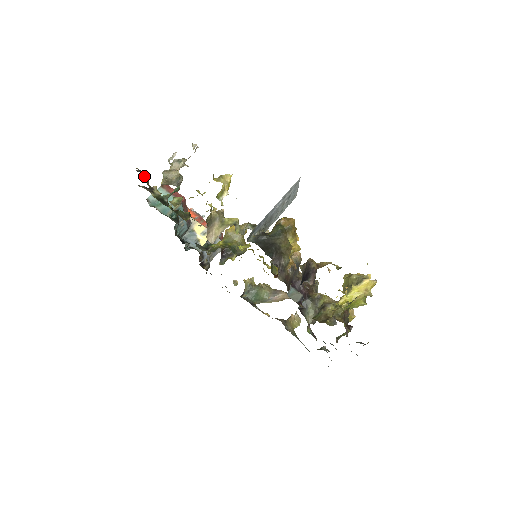
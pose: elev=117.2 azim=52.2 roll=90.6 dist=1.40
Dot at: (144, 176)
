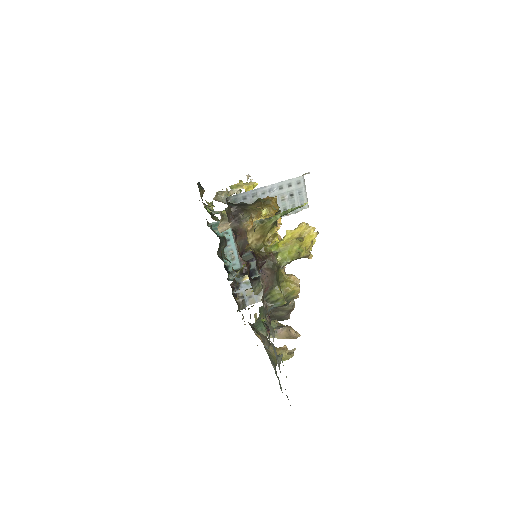
Dot at: (200, 186)
